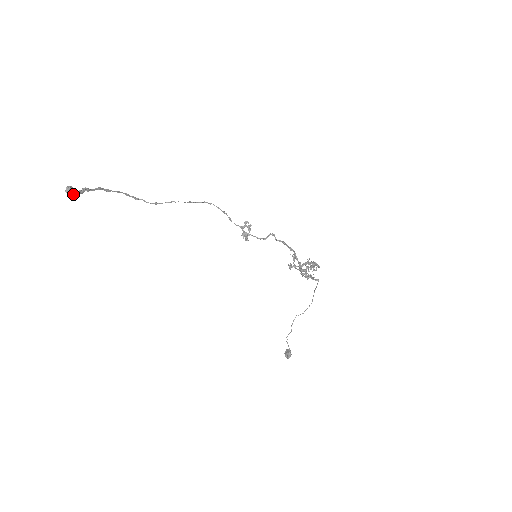
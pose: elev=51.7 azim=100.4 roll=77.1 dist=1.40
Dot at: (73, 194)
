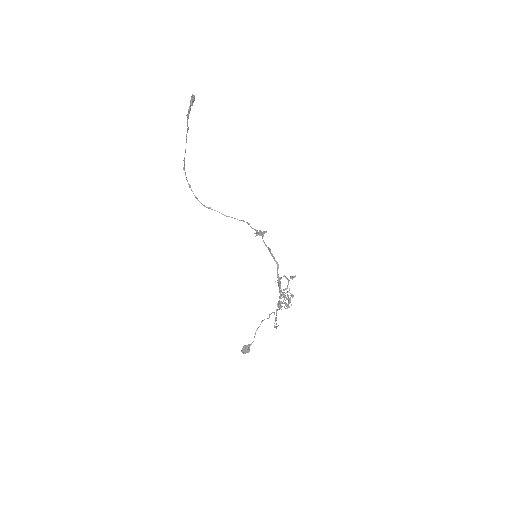
Dot at: (193, 101)
